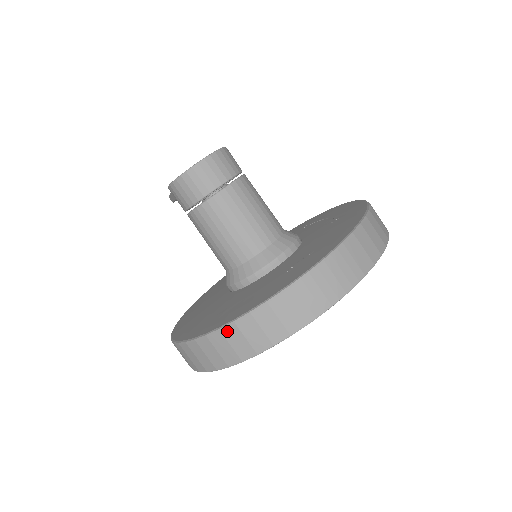
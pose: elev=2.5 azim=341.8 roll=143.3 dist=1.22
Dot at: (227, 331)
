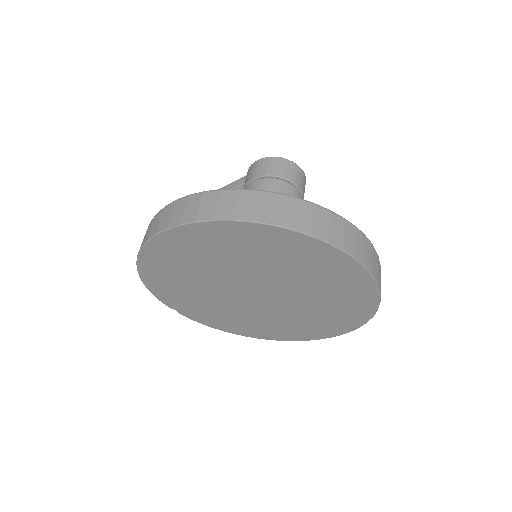
Dot at: (283, 198)
